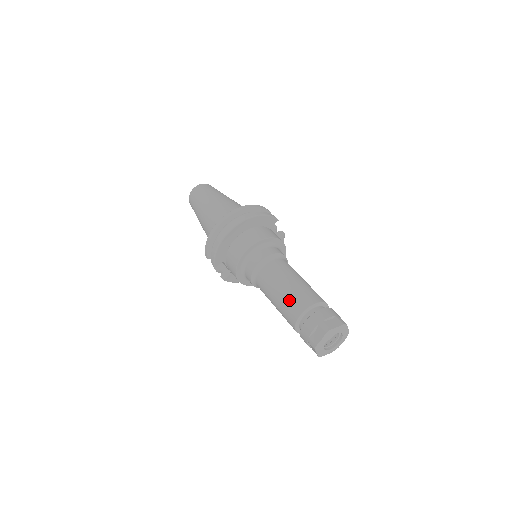
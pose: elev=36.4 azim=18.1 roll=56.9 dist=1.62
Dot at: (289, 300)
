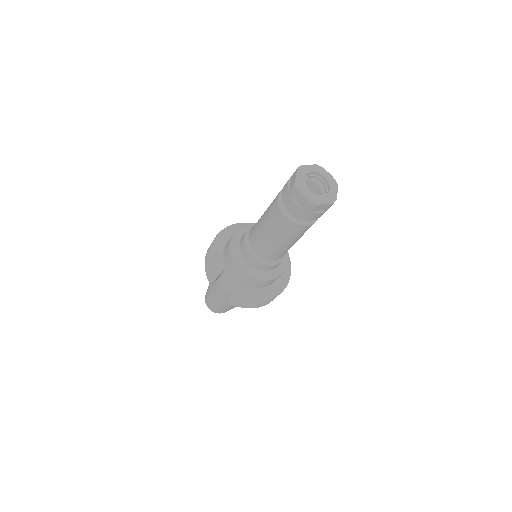
Dot at: (269, 206)
